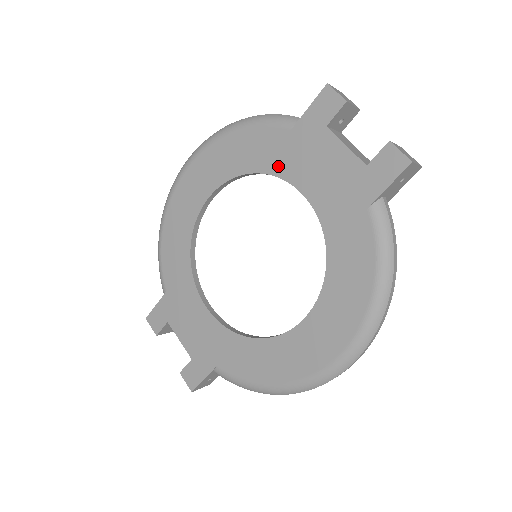
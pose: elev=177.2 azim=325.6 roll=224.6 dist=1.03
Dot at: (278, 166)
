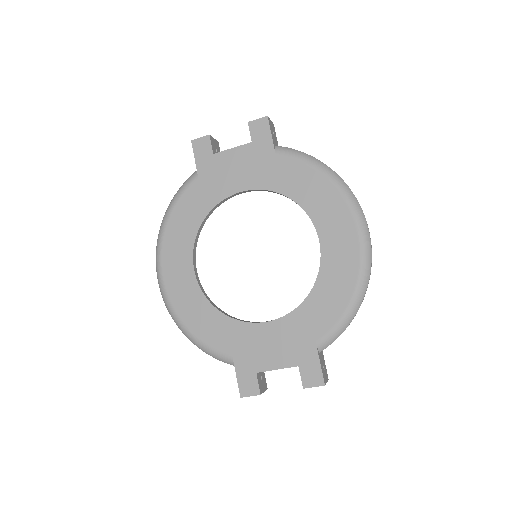
Dot at: (212, 199)
